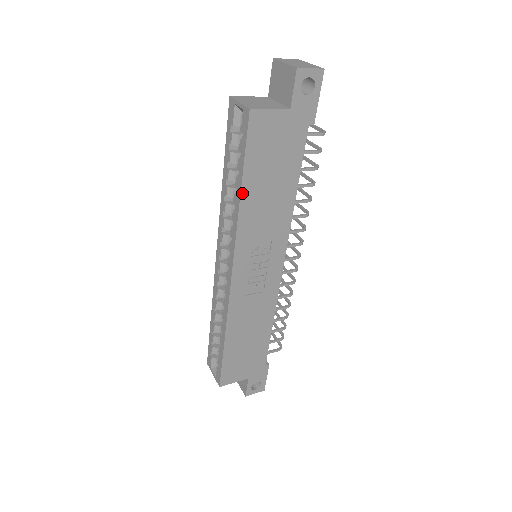
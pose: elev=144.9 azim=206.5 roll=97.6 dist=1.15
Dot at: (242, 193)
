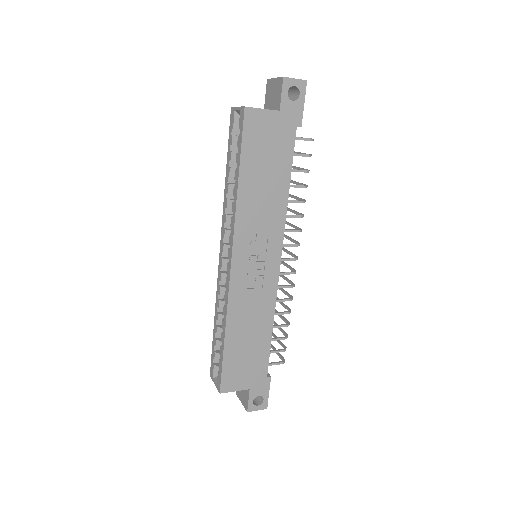
Dot at: (239, 182)
